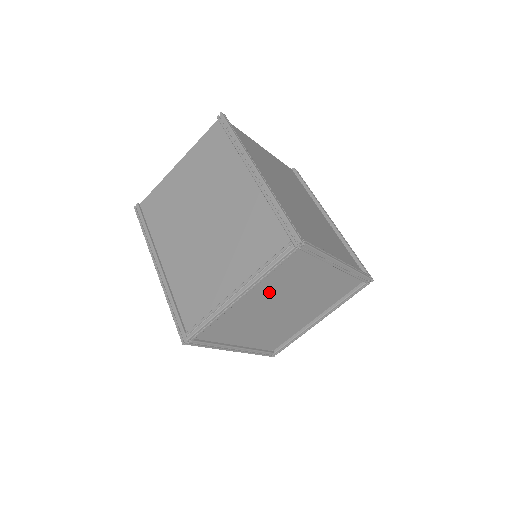
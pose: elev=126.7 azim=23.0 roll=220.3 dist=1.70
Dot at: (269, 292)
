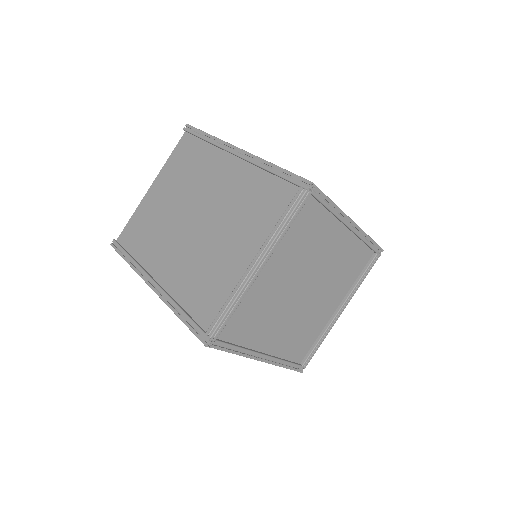
Dot at: (287, 264)
